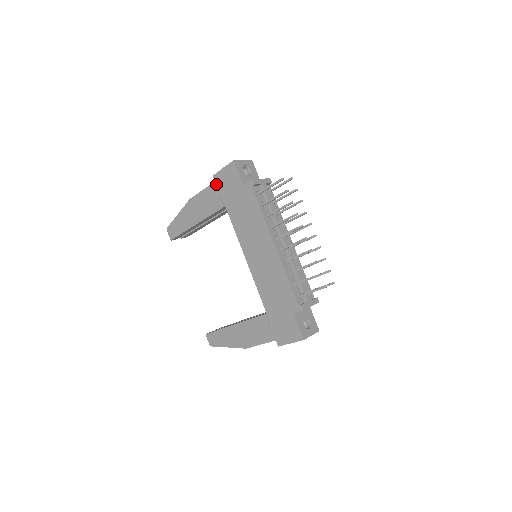
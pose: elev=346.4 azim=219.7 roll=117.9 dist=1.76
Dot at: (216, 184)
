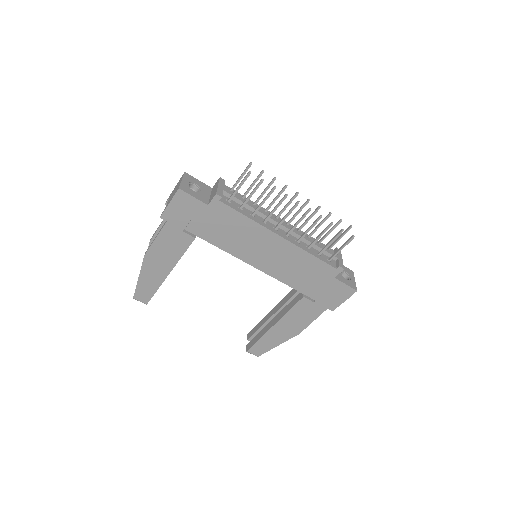
Dot at: (170, 223)
